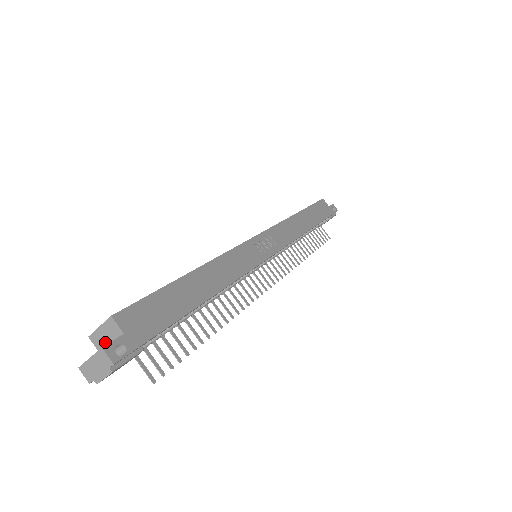
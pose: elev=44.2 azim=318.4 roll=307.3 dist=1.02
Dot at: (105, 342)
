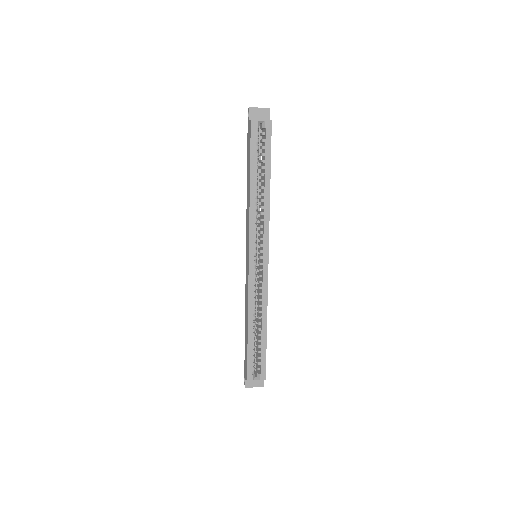
Dot at: occluded
